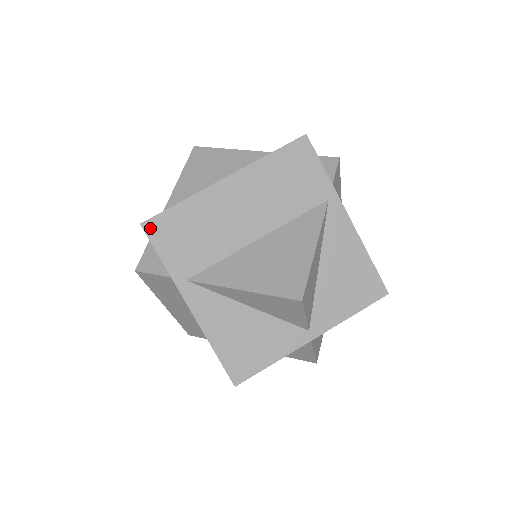
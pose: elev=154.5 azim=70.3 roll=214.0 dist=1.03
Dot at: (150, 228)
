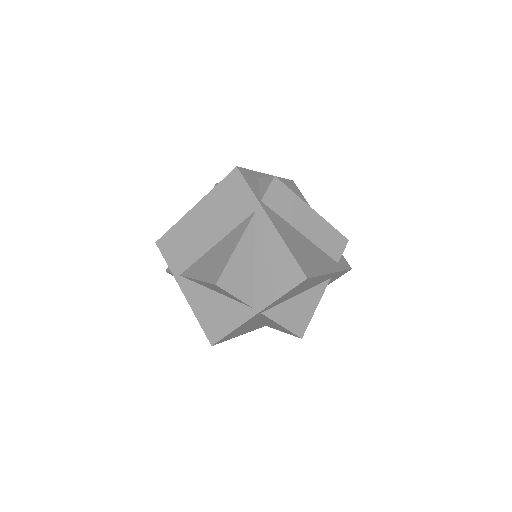
Dot at: (160, 244)
